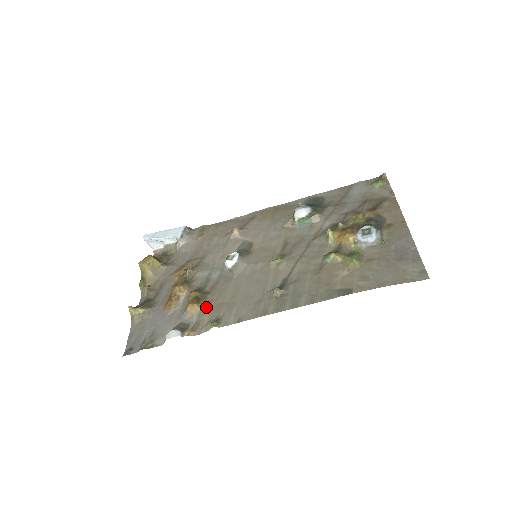
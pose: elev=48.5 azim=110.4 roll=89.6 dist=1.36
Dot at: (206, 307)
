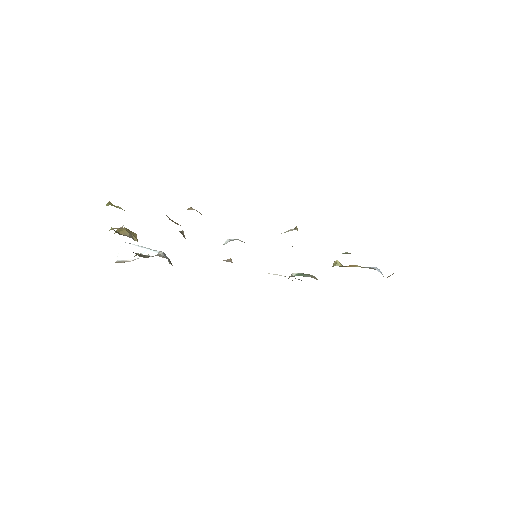
Dot at: occluded
